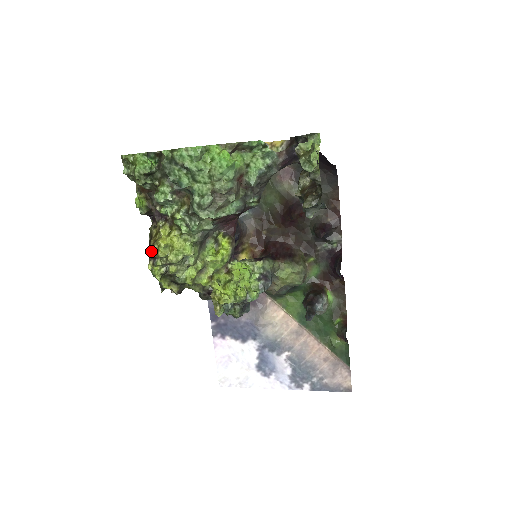
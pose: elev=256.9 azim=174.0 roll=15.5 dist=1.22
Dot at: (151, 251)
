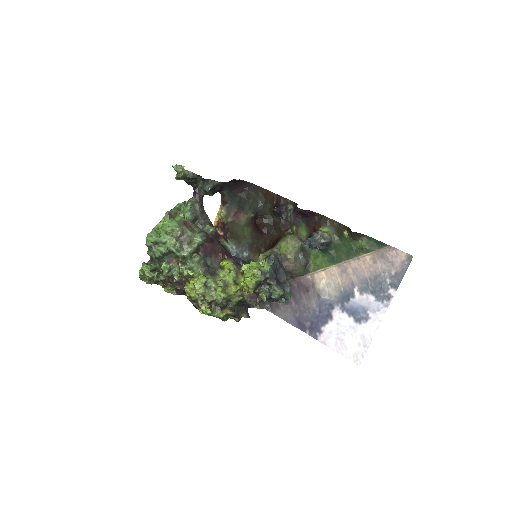
Dot at: (193, 303)
